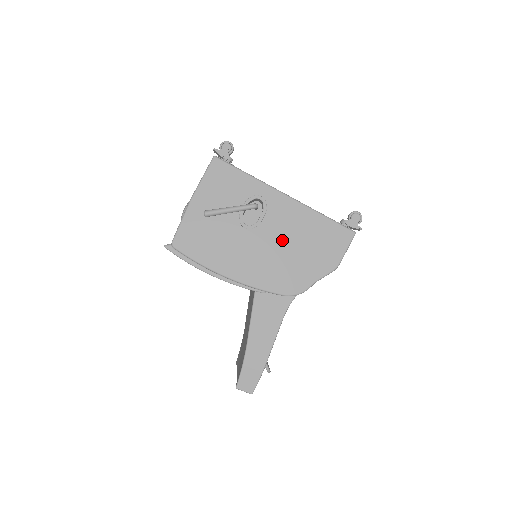
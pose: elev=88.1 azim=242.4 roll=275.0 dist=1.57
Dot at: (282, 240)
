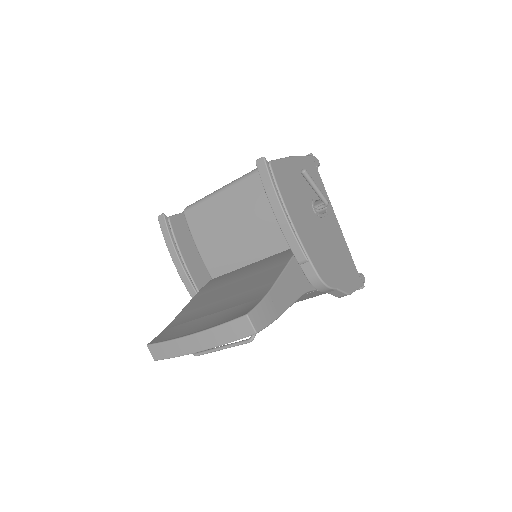
Dot at: (329, 241)
